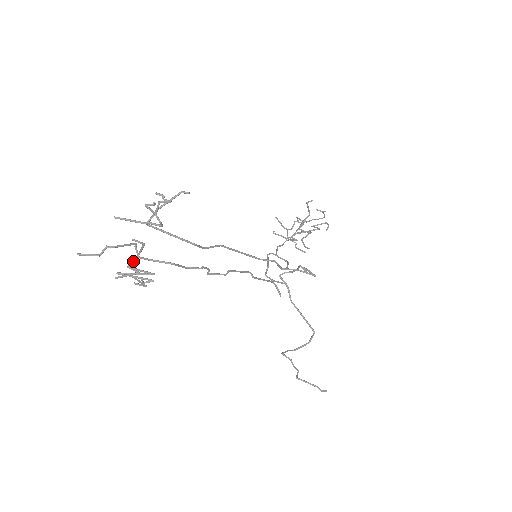
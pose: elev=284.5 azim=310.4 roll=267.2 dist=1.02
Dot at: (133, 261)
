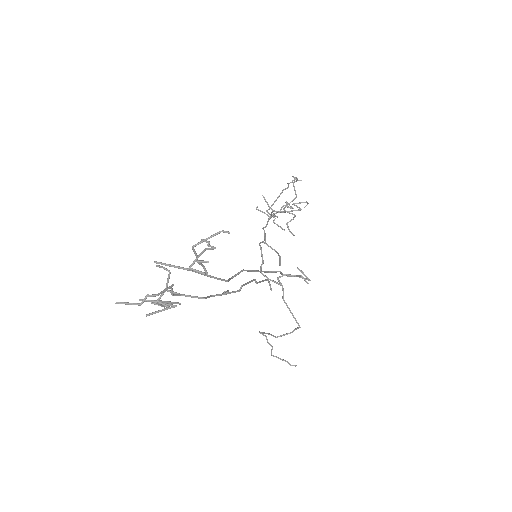
Dot at: (162, 294)
